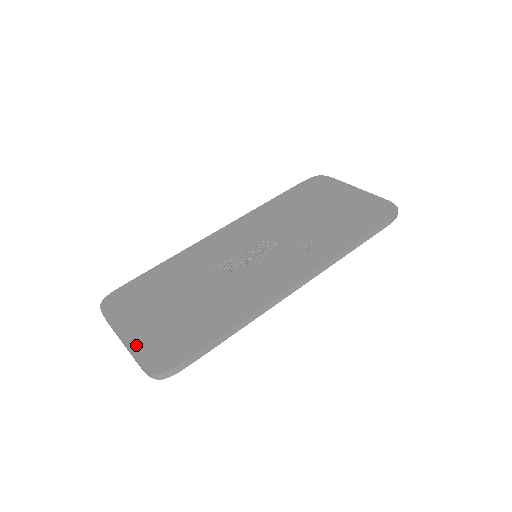
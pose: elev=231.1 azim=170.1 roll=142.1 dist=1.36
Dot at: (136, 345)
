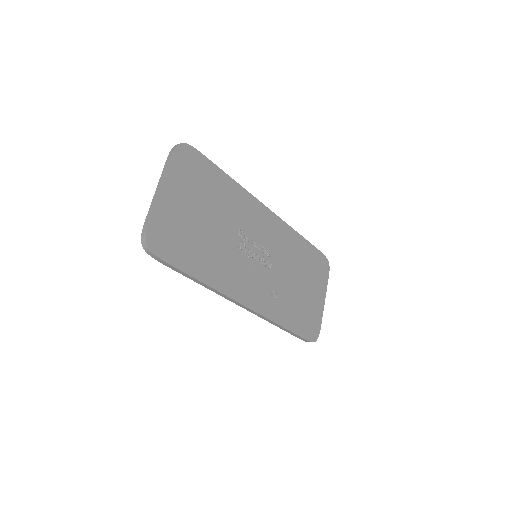
Dot at: (161, 208)
